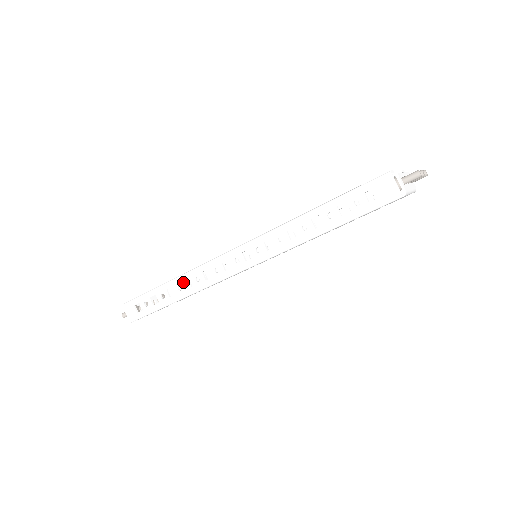
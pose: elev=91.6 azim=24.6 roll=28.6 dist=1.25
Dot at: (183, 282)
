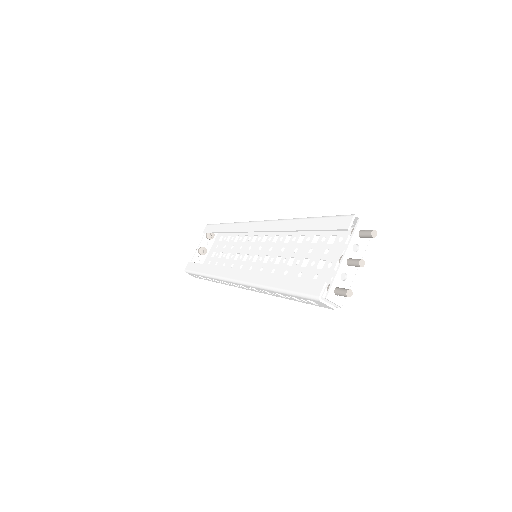
Dot at: (213, 279)
